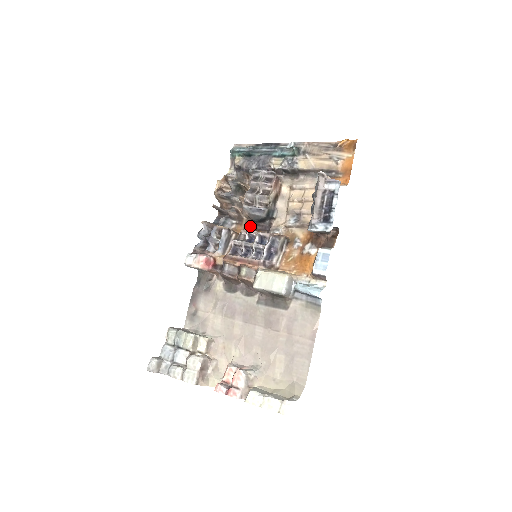
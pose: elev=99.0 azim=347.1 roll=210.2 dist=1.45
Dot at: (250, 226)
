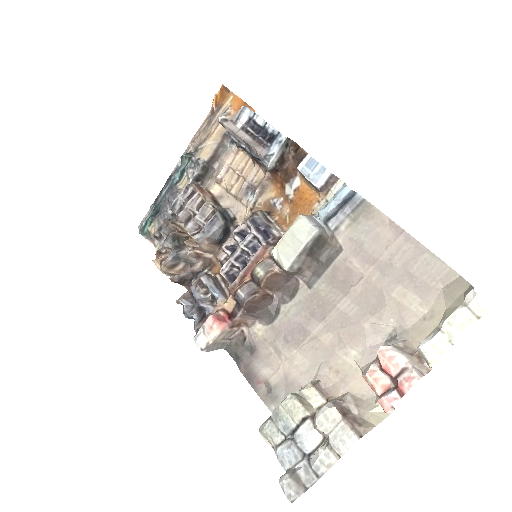
Dot at: occluded
